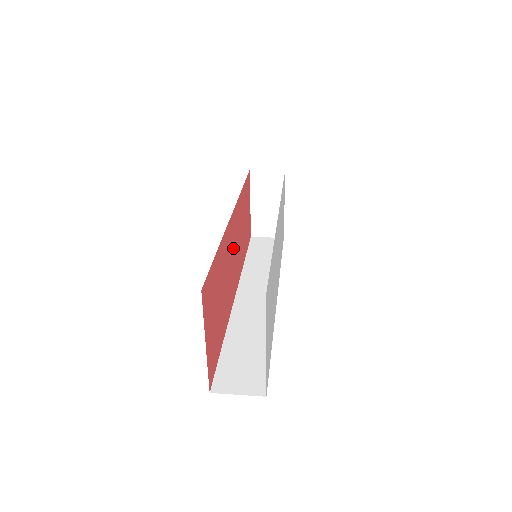
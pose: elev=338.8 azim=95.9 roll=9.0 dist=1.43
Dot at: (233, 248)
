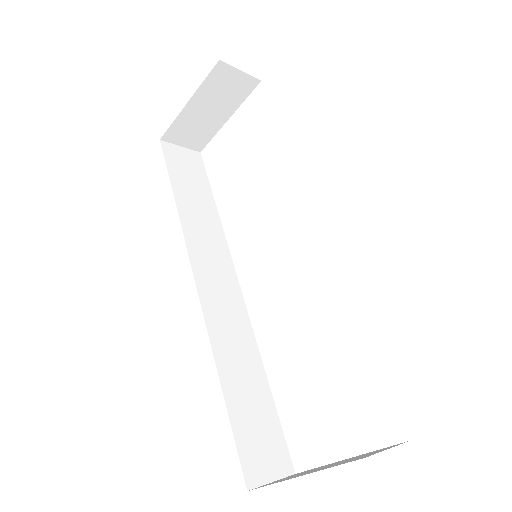
Dot at: occluded
